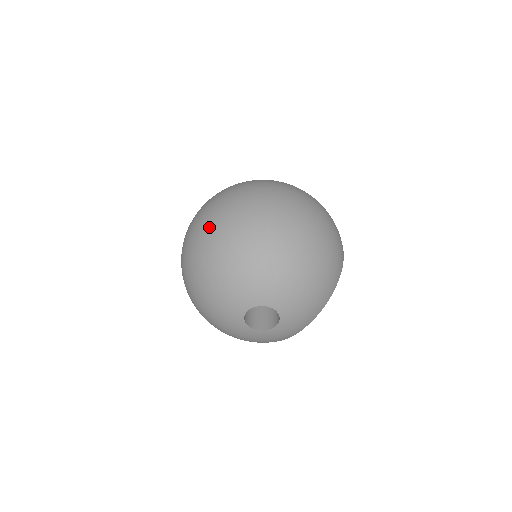
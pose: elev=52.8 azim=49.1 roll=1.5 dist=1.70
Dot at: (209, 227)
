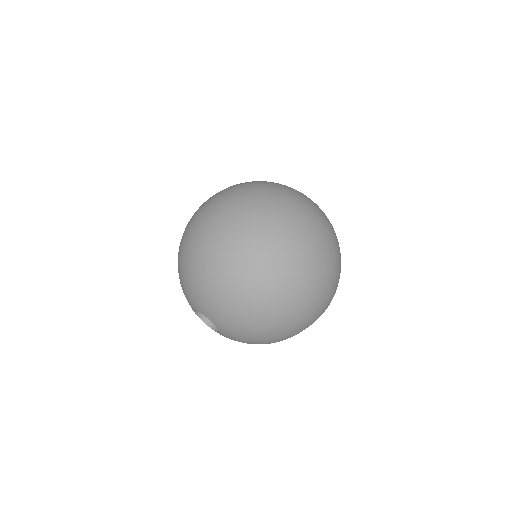
Dot at: (211, 229)
